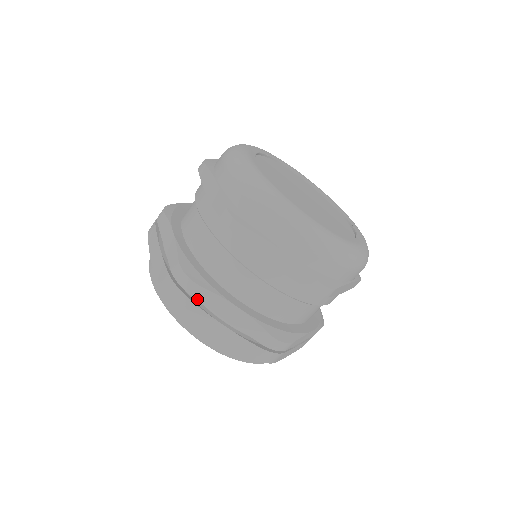
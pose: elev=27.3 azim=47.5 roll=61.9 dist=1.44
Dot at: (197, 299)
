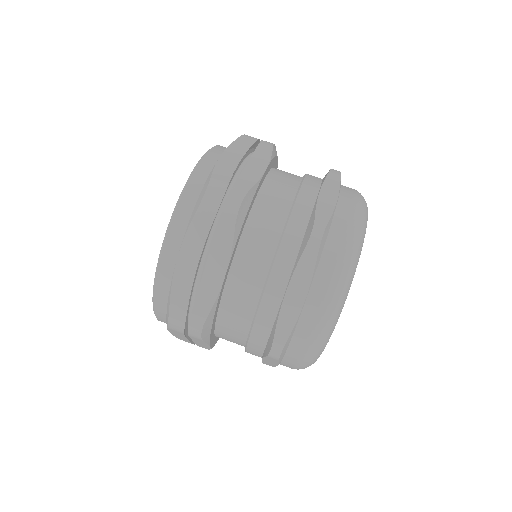
Dot at: (218, 227)
